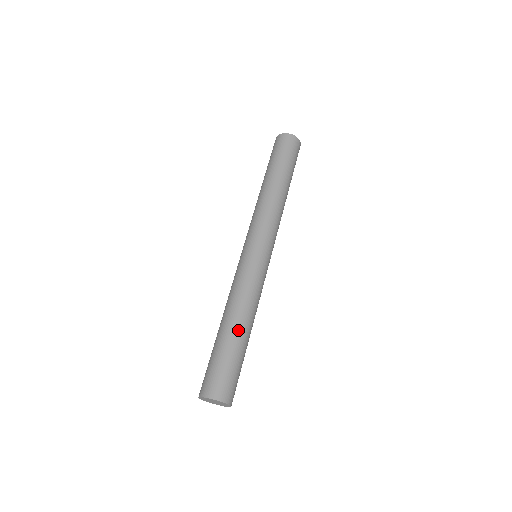
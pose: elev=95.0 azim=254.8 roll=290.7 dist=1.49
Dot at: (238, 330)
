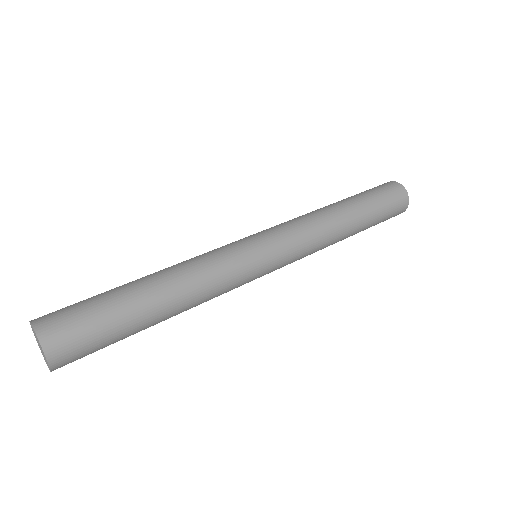
Dot at: (154, 298)
